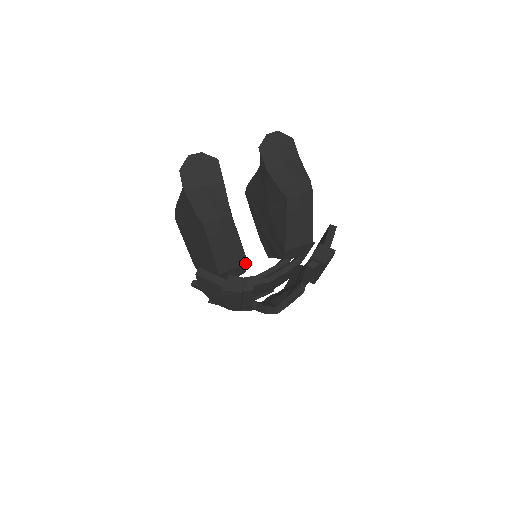
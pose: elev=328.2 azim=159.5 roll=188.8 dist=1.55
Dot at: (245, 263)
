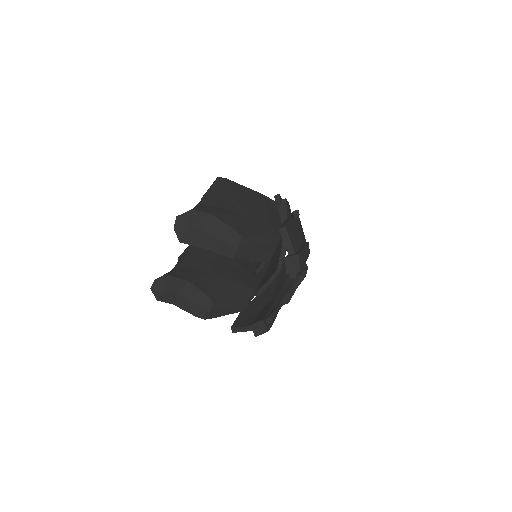
Dot at: (253, 293)
